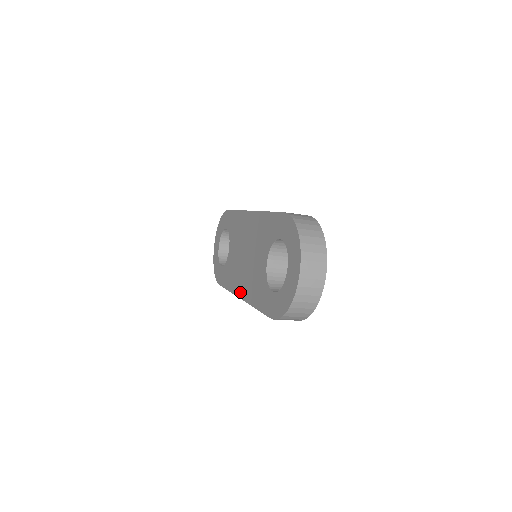
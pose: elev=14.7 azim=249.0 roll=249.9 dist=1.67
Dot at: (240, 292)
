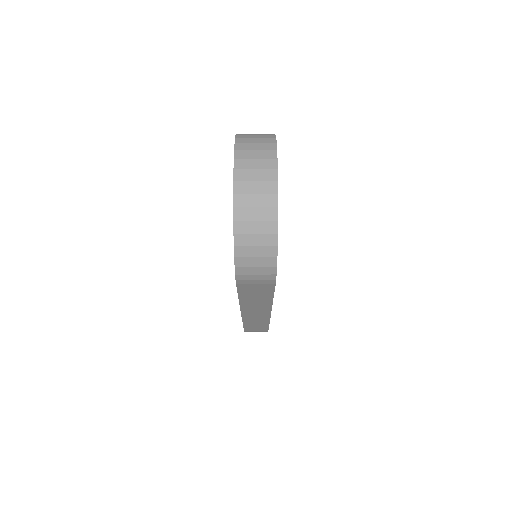
Dot at: occluded
